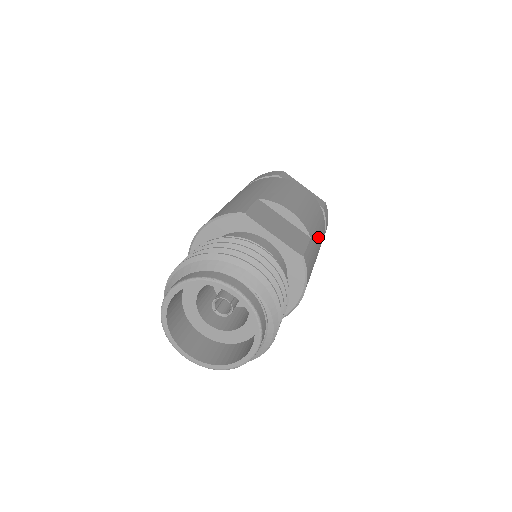
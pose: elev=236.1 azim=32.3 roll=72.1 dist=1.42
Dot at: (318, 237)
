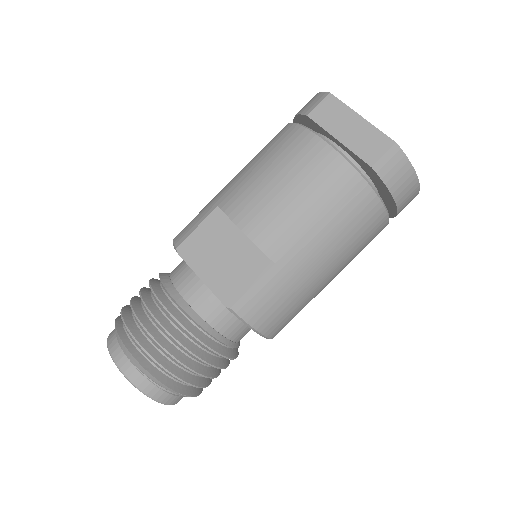
Dot at: (319, 242)
